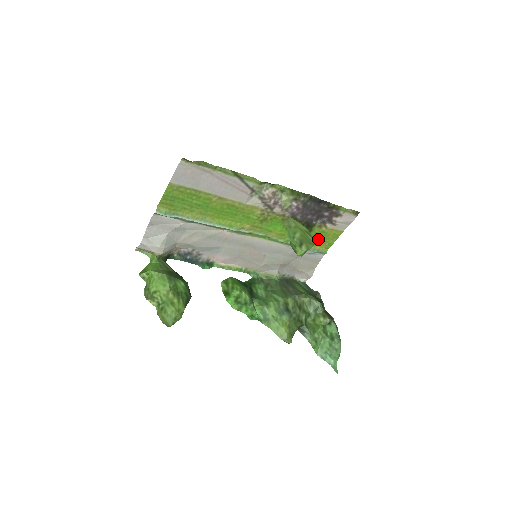
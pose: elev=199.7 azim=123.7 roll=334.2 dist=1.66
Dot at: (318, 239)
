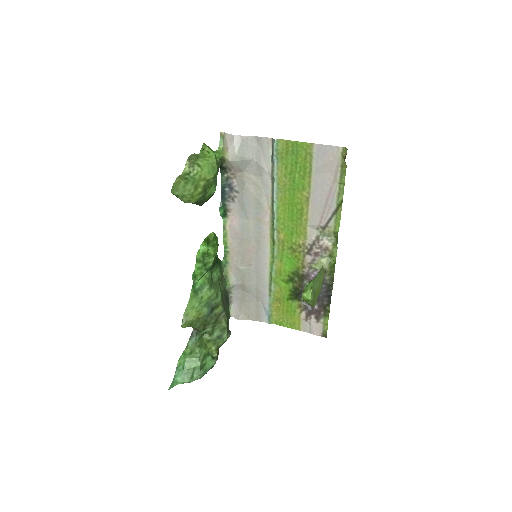
Dot at: (284, 310)
